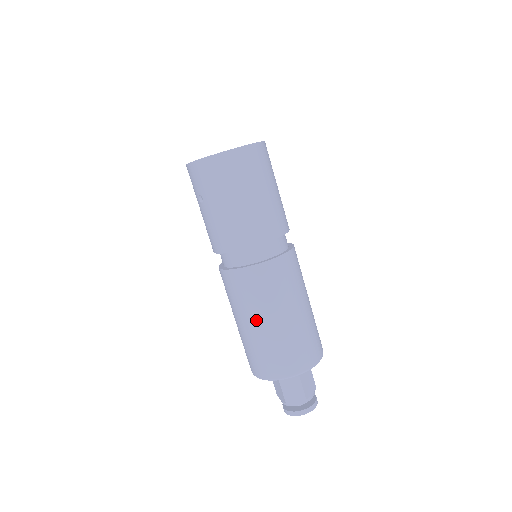
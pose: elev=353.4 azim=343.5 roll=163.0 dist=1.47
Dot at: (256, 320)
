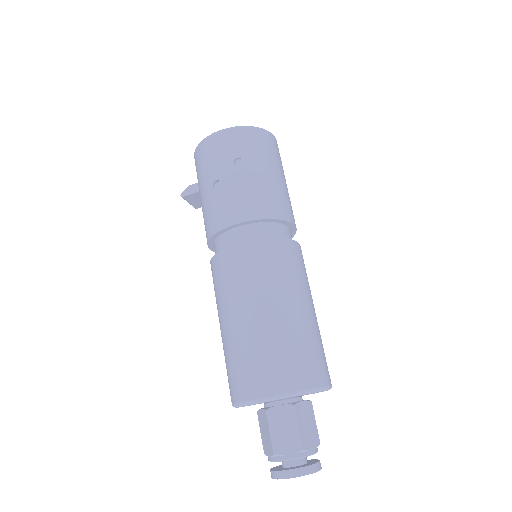
Dot at: (295, 302)
